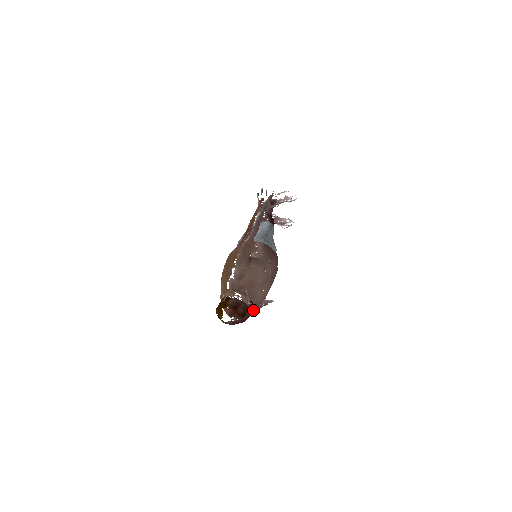
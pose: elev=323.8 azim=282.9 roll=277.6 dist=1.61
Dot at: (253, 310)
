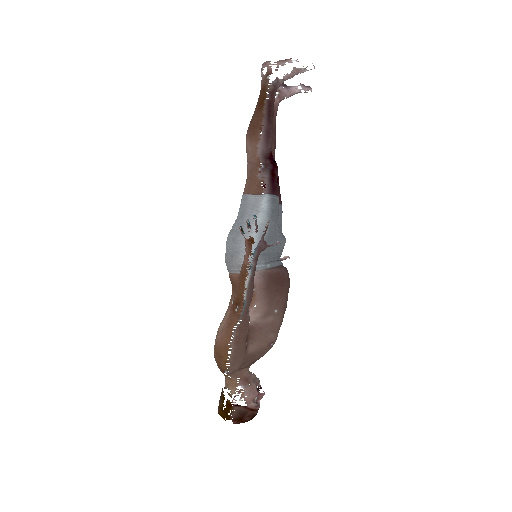
Dot at: occluded
